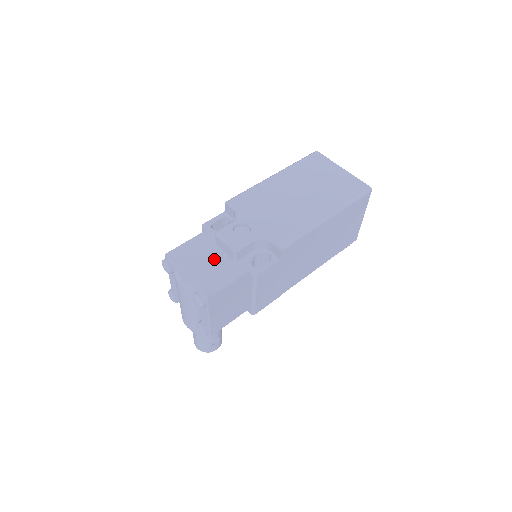
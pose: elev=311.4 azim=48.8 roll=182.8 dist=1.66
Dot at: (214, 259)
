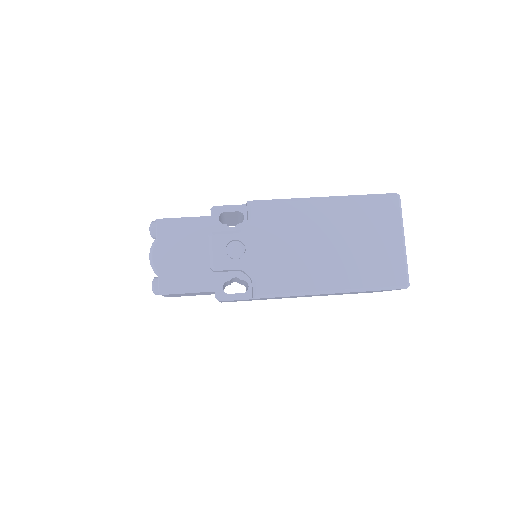
Dot at: (195, 256)
